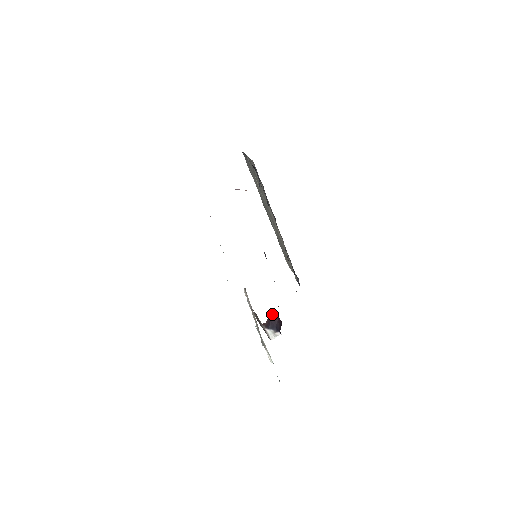
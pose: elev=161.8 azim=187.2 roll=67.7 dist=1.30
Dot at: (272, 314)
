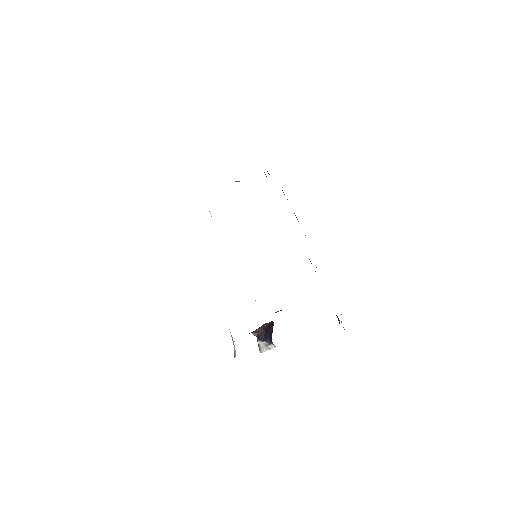
Dot at: (269, 324)
